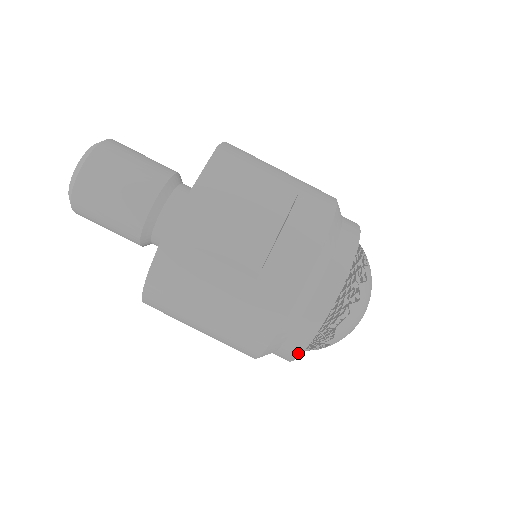
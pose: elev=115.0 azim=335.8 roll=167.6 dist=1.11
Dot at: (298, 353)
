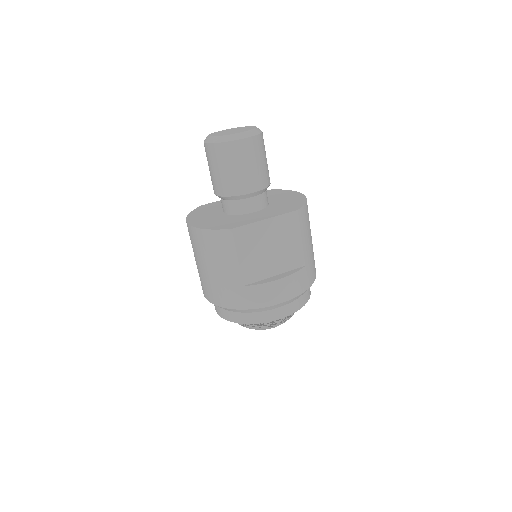
Dot at: (224, 317)
